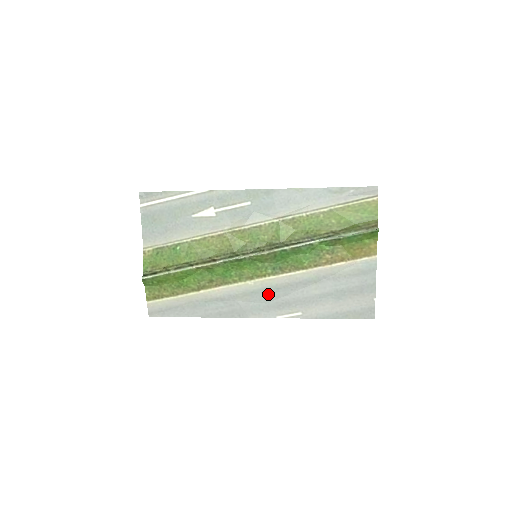
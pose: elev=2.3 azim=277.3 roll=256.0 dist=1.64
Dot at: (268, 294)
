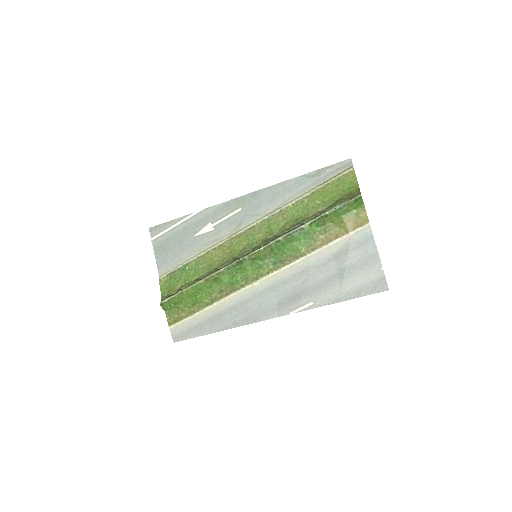
Dot at: (276, 291)
